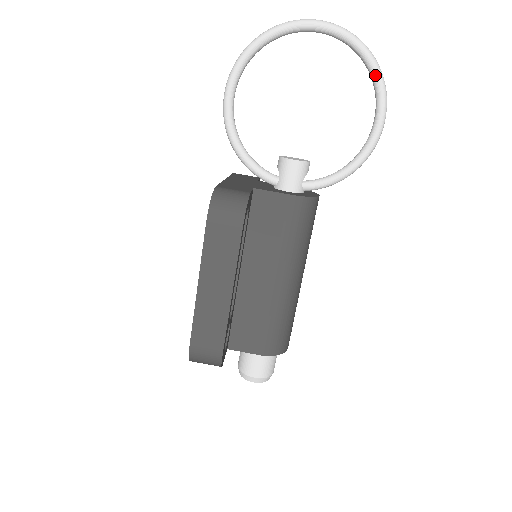
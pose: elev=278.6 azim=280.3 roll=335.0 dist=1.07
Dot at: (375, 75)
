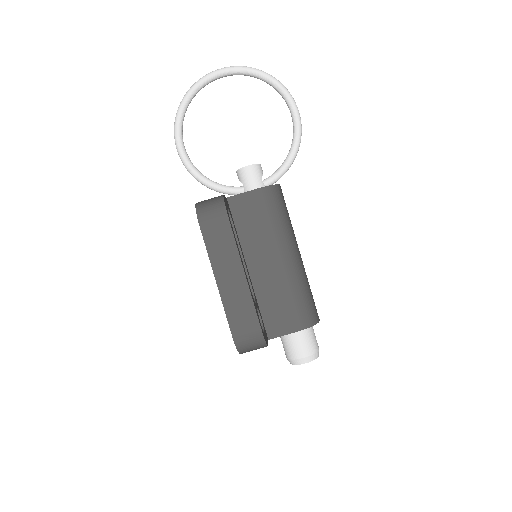
Dot at: (274, 84)
